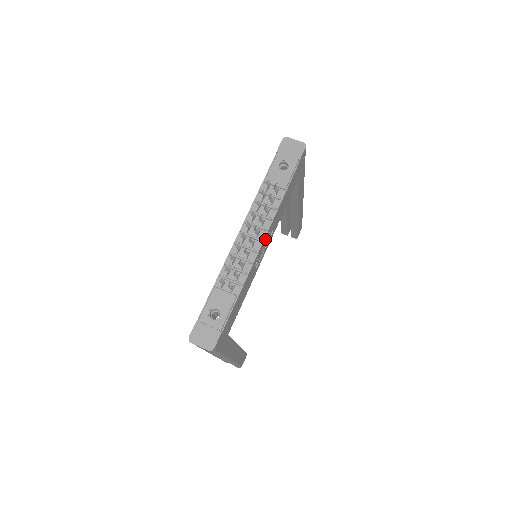
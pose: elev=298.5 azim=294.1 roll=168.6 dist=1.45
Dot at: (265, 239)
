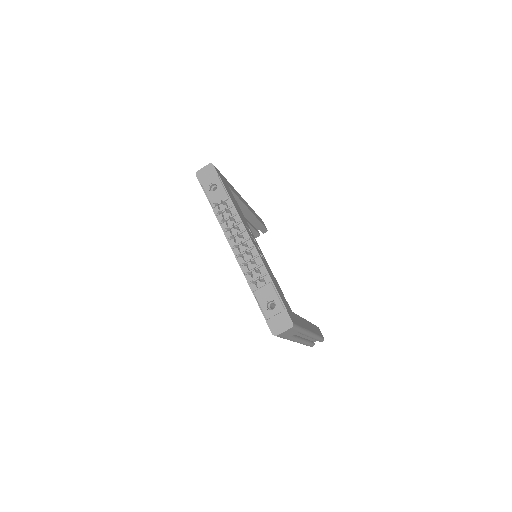
Dot at: (250, 236)
